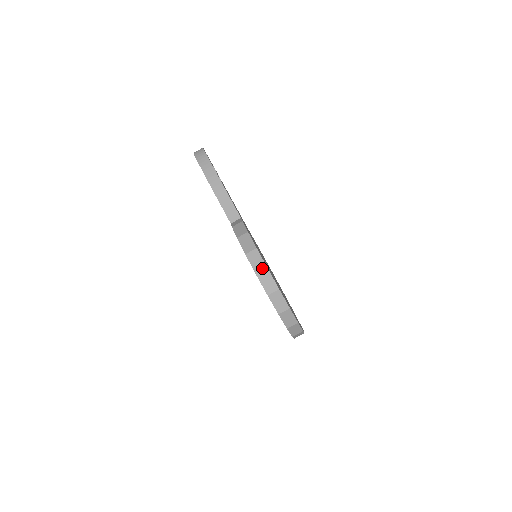
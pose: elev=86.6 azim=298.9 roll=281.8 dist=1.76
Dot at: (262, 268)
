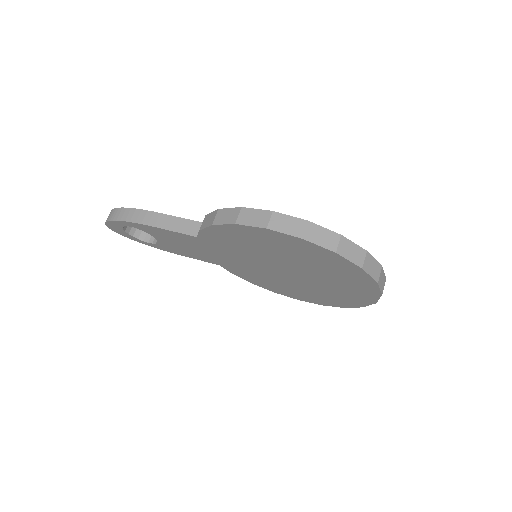
Dot at: (267, 217)
